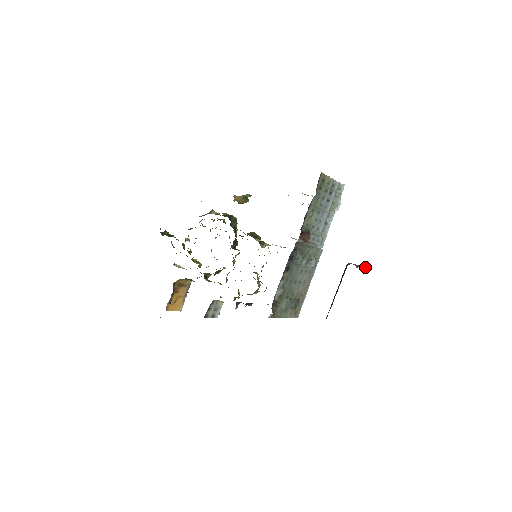
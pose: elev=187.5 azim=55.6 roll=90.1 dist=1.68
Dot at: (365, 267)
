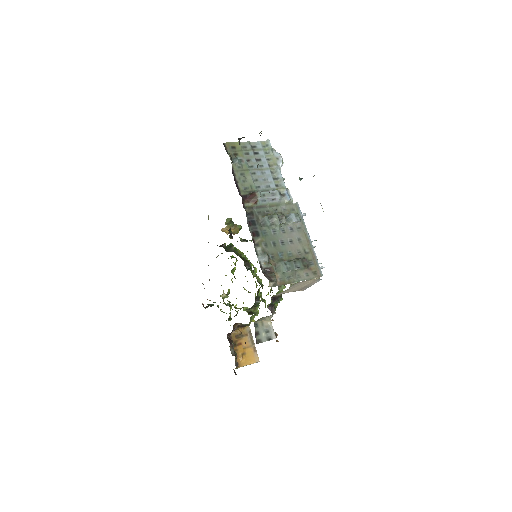
Dot at: occluded
